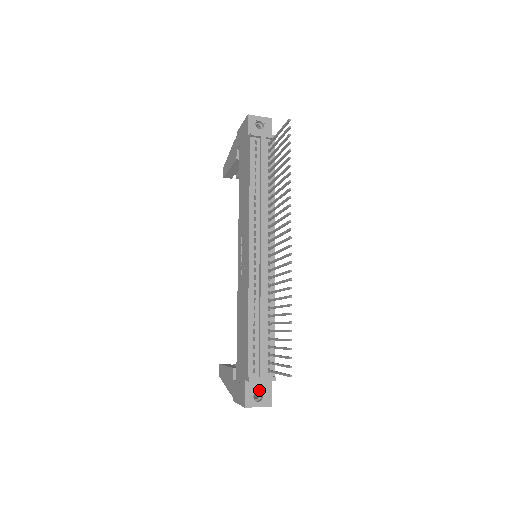
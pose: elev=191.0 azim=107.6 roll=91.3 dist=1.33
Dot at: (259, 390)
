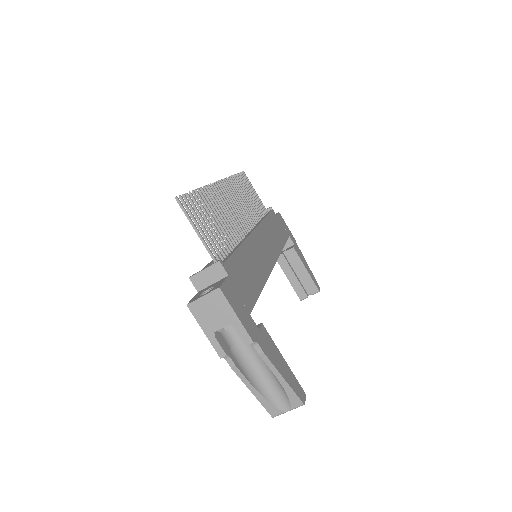
Dot at: (210, 288)
